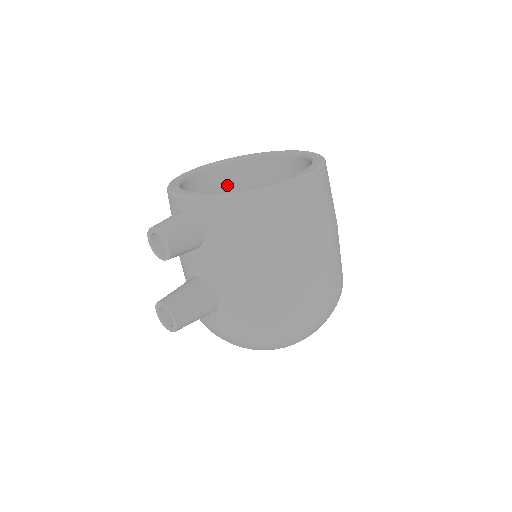
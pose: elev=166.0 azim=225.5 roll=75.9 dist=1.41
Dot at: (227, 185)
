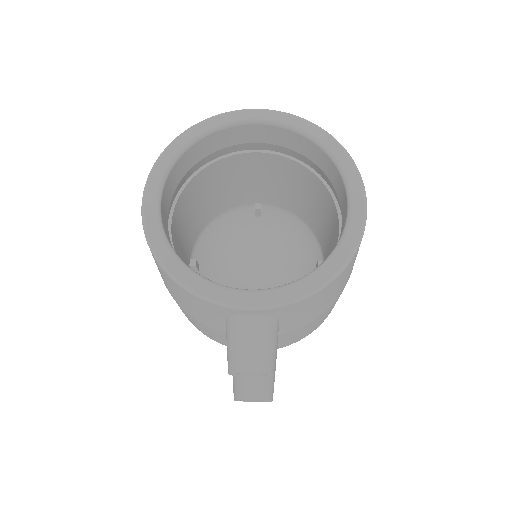
Dot at: (176, 187)
